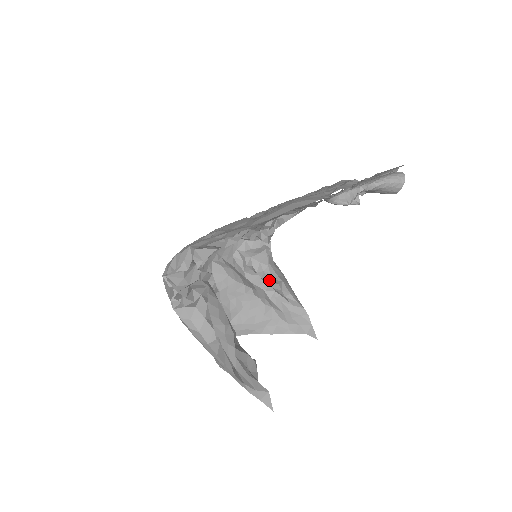
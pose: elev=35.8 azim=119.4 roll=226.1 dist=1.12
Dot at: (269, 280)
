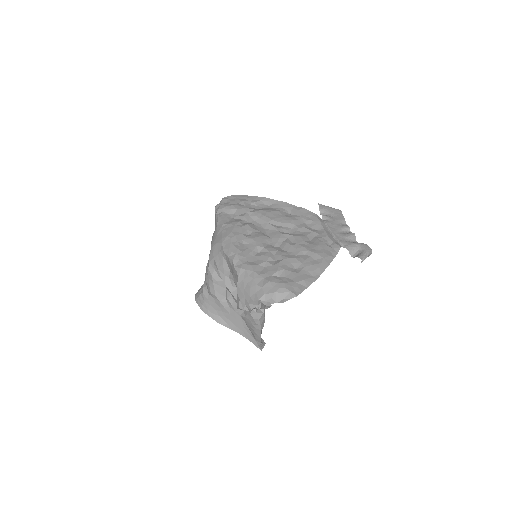
Dot at: occluded
